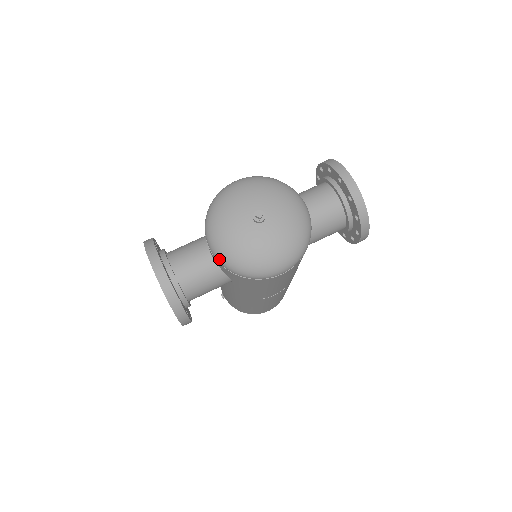
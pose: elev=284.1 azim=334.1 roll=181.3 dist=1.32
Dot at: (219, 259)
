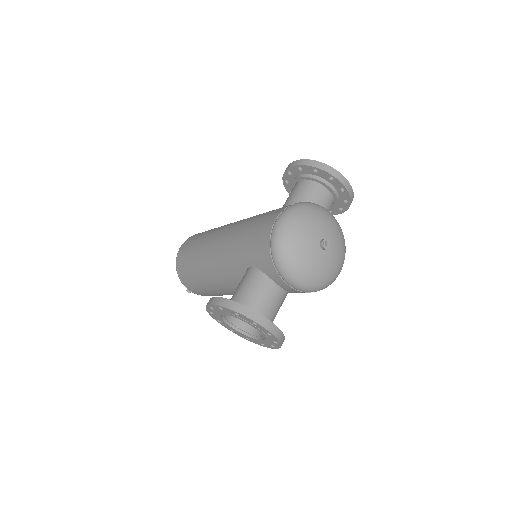
Dot at: (303, 289)
